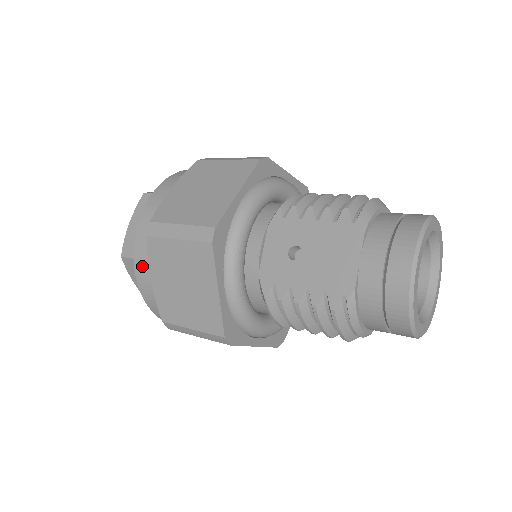
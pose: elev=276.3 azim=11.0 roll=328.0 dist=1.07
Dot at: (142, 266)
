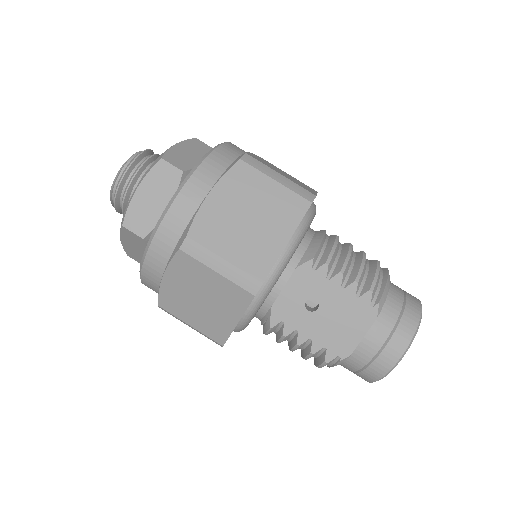
Dot at: (156, 261)
